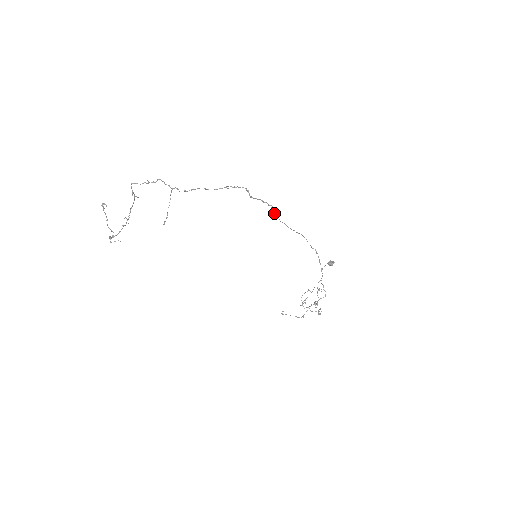
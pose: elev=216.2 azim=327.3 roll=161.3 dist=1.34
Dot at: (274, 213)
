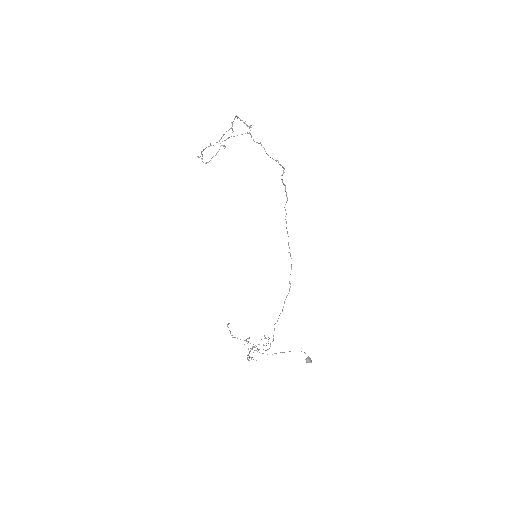
Dot at: occluded
